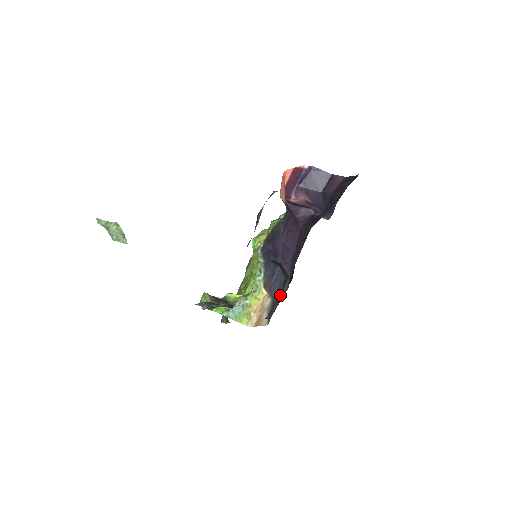
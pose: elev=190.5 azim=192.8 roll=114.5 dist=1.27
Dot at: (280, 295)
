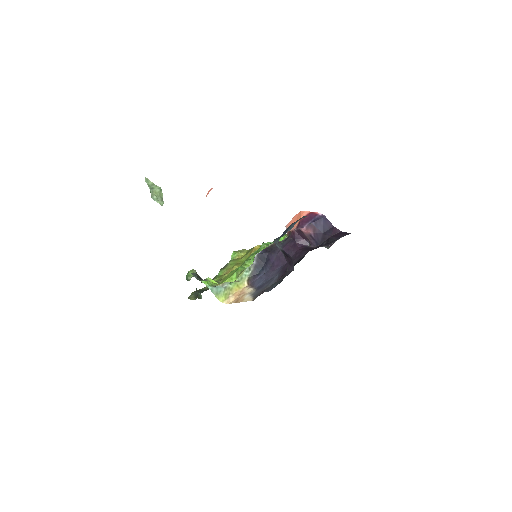
Dot at: (281, 280)
